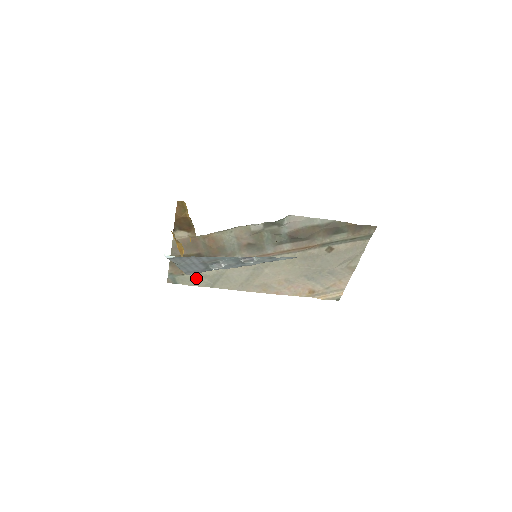
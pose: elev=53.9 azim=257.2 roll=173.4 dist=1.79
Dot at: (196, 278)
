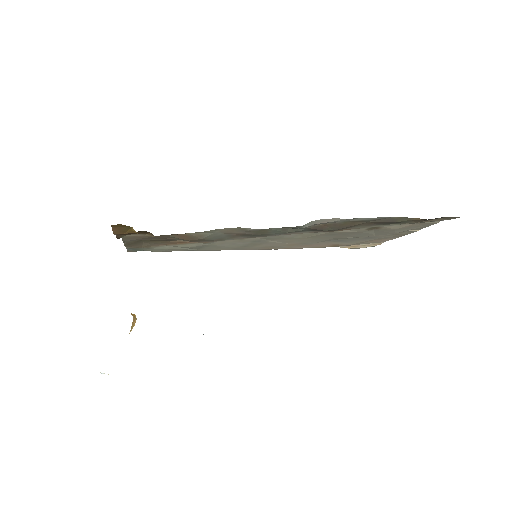
Dot at: (169, 249)
